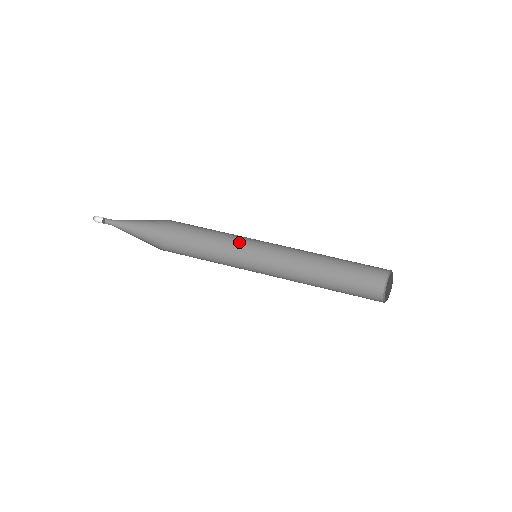
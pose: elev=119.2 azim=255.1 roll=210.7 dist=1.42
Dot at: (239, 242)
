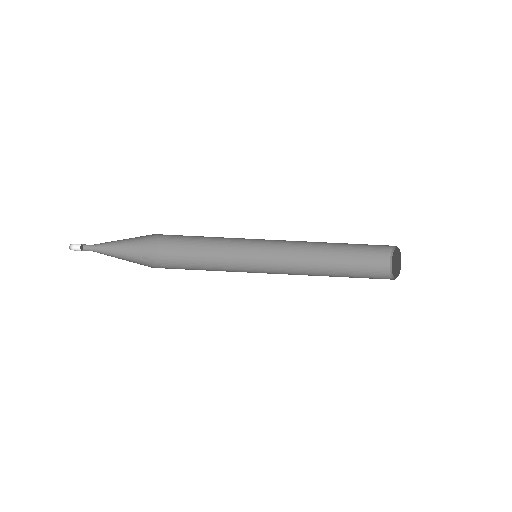
Dot at: (234, 247)
